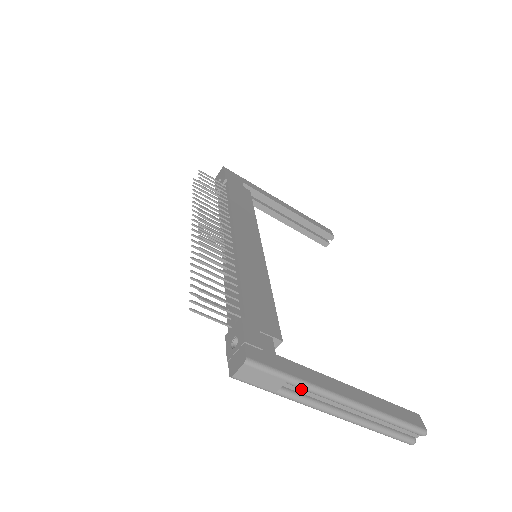
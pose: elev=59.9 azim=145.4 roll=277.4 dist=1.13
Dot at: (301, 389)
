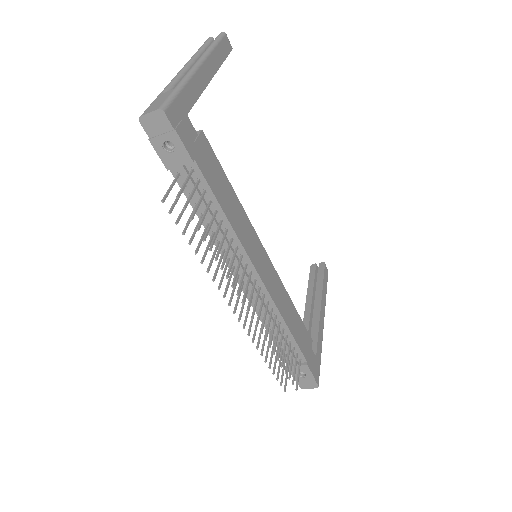
Dot at: occluded
